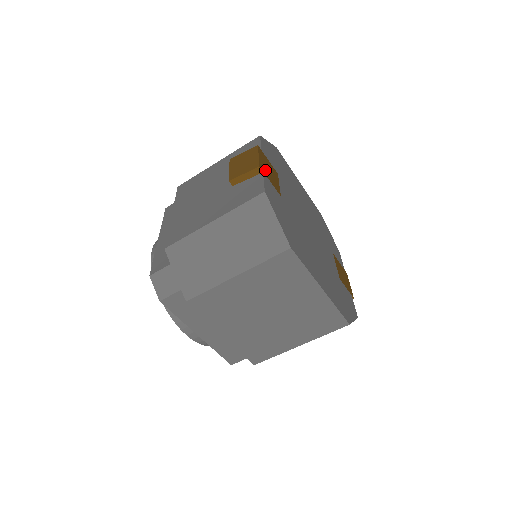
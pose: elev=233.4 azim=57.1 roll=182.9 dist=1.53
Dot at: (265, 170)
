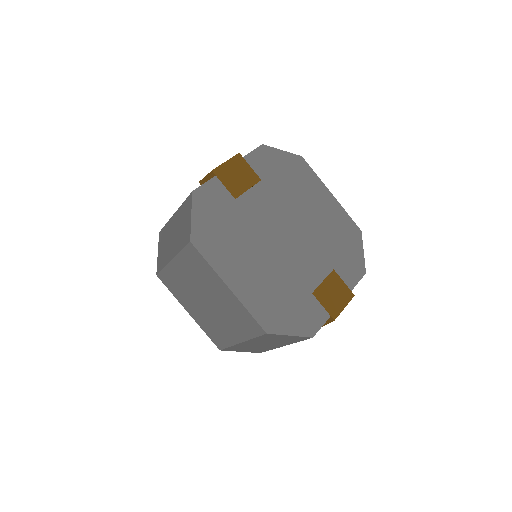
Dot at: (225, 174)
